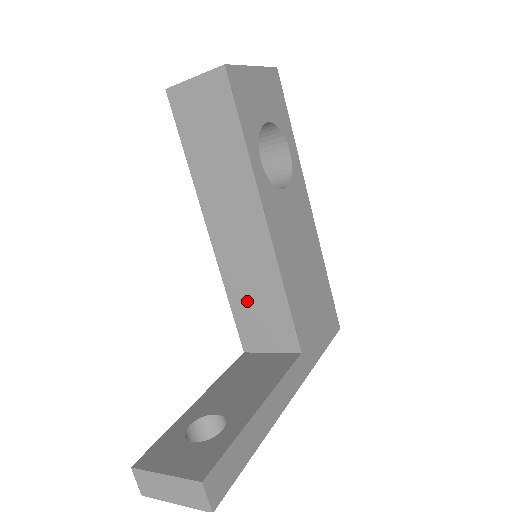
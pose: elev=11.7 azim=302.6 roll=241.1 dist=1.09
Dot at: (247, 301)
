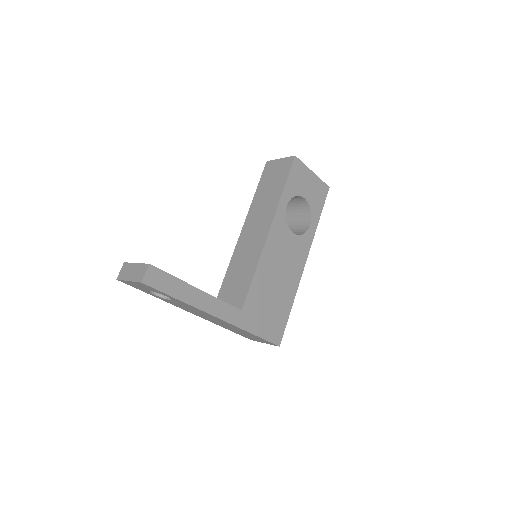
Dot at: (235, 273)
